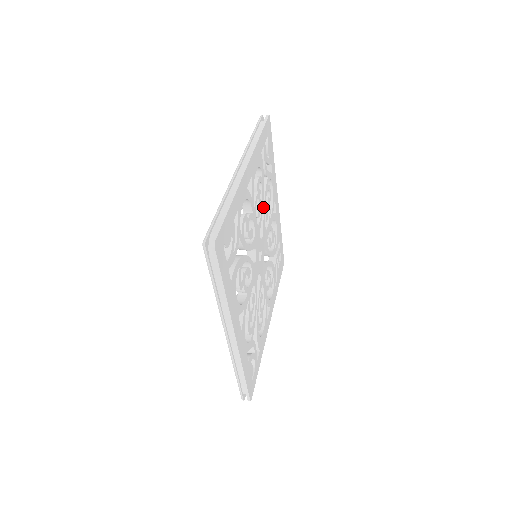
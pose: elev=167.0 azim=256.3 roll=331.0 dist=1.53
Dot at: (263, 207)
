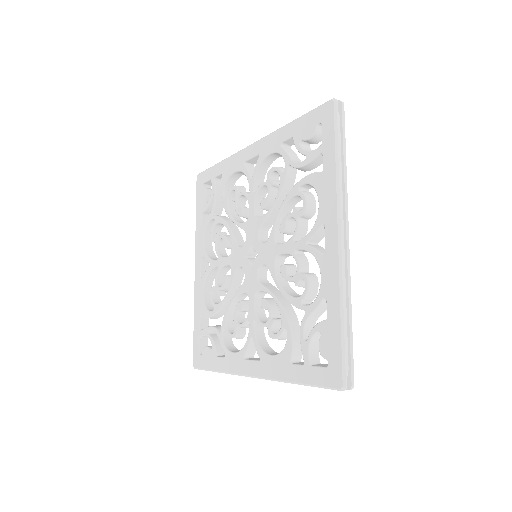
Dot at: (236, 226)
